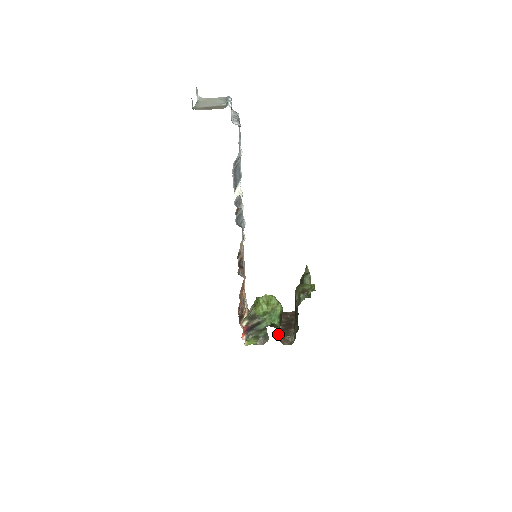
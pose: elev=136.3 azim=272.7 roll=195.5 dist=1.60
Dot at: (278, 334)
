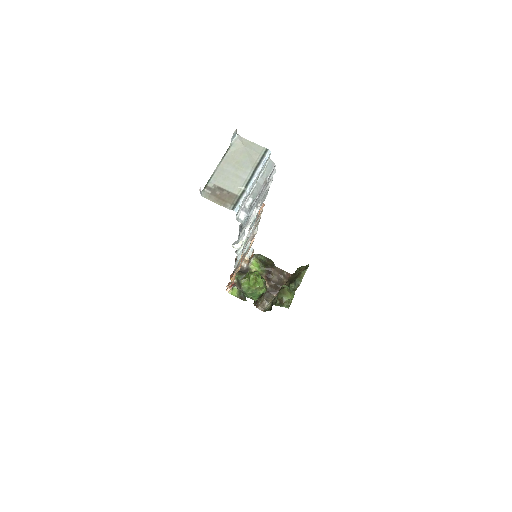
Dot at: (256, 301)
